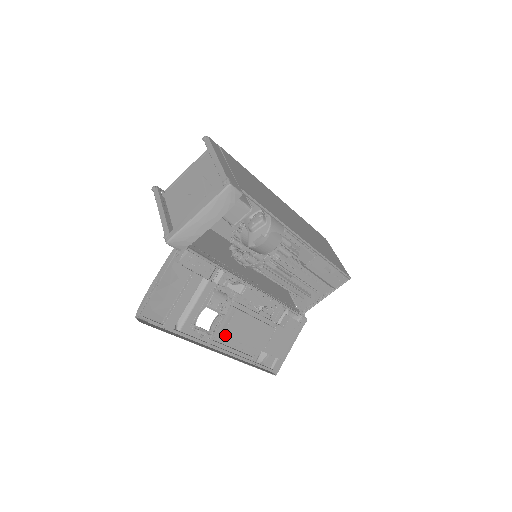
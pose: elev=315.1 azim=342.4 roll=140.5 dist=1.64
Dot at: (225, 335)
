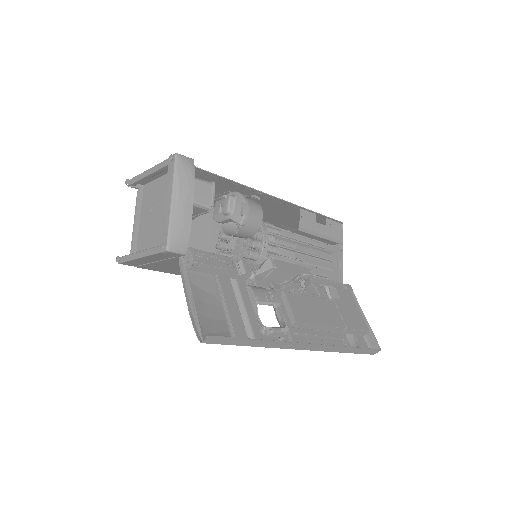
Dot at: (300, 327)
